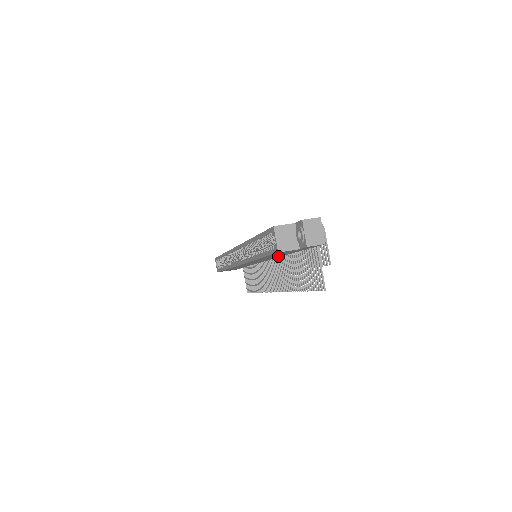
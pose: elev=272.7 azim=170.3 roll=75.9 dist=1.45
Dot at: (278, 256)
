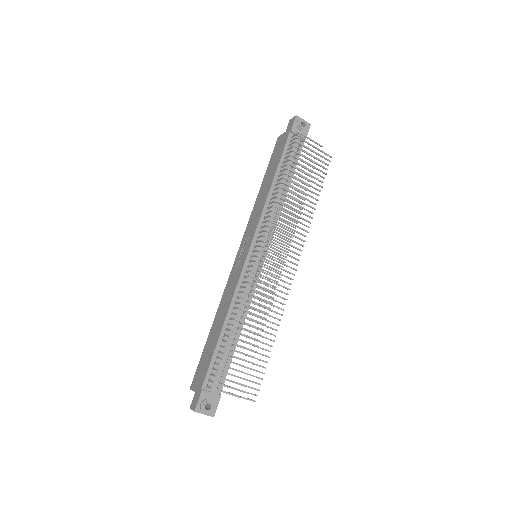
Dot at: occluded
